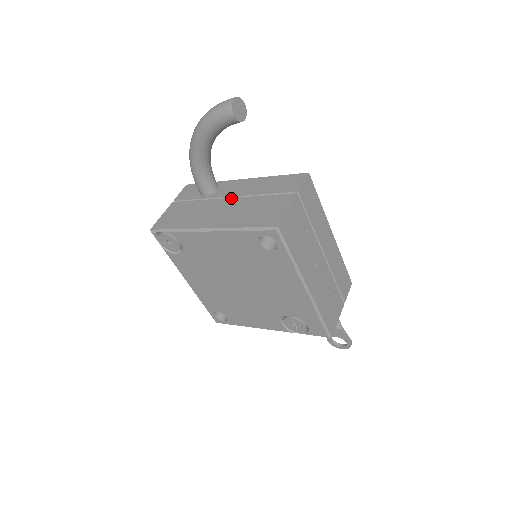
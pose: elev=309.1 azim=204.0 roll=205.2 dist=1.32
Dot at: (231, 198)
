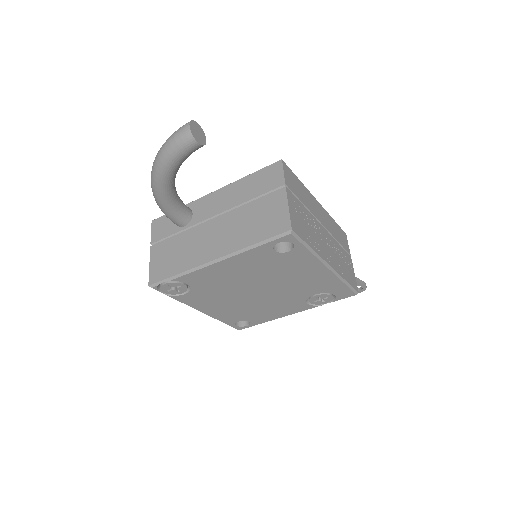
Dot at: (216, 218)
